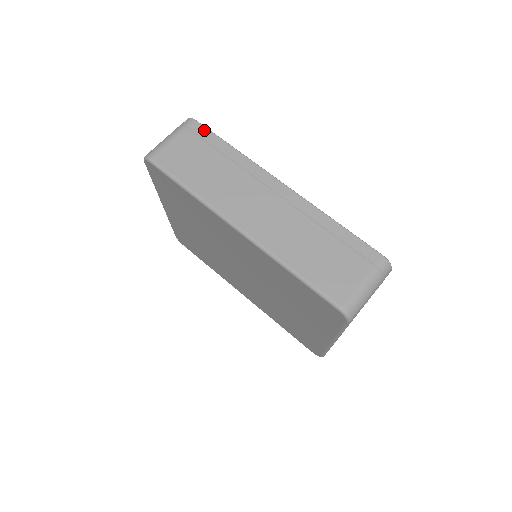
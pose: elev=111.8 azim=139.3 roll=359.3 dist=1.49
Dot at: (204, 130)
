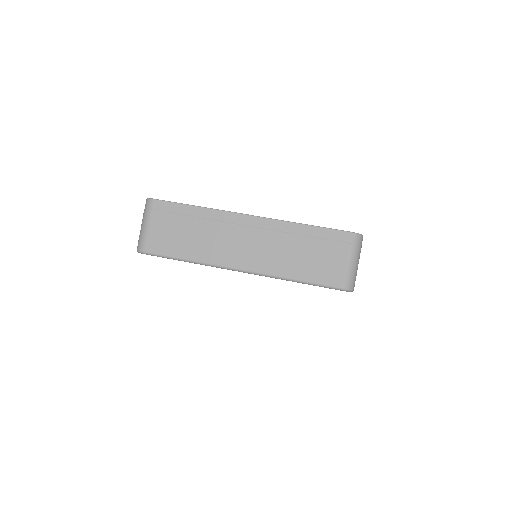
Dot at: (166, 204)
